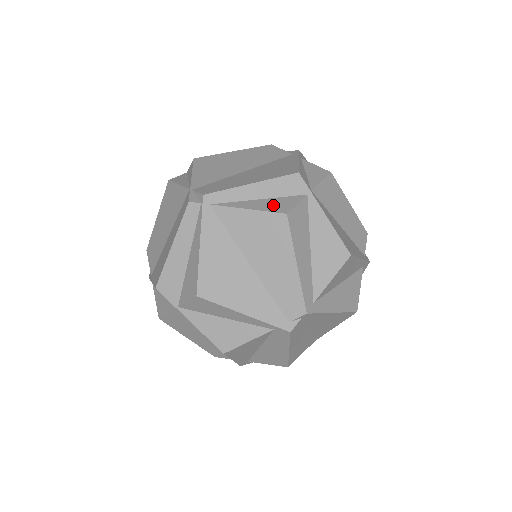
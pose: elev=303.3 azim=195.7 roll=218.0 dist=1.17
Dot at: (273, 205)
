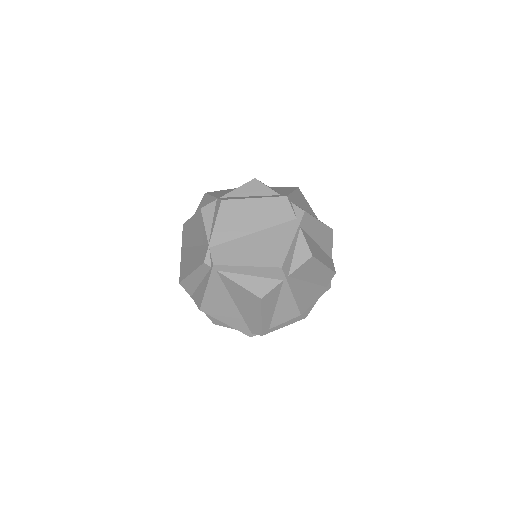
Dot at: (256, 286)
